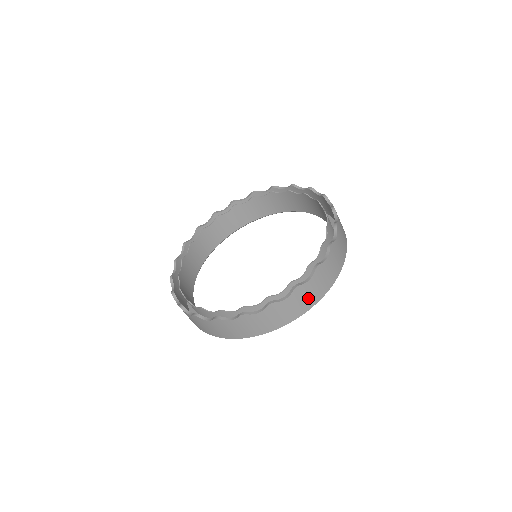
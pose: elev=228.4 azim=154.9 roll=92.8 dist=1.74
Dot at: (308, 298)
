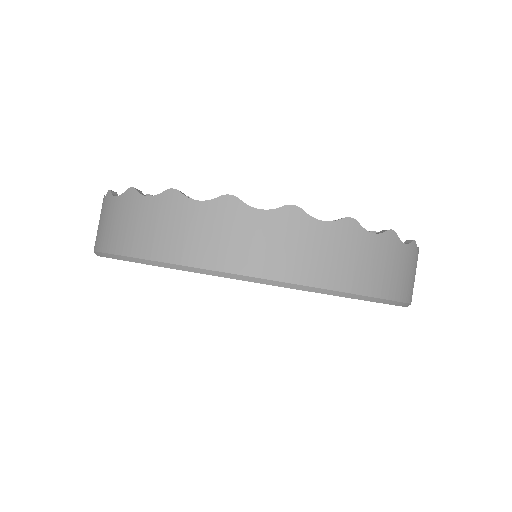
Dot at: occluded
